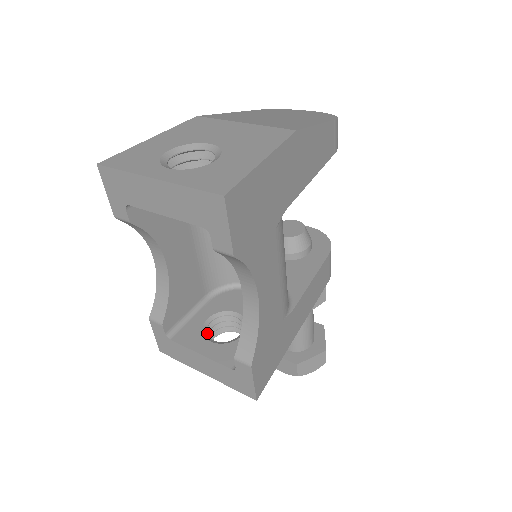
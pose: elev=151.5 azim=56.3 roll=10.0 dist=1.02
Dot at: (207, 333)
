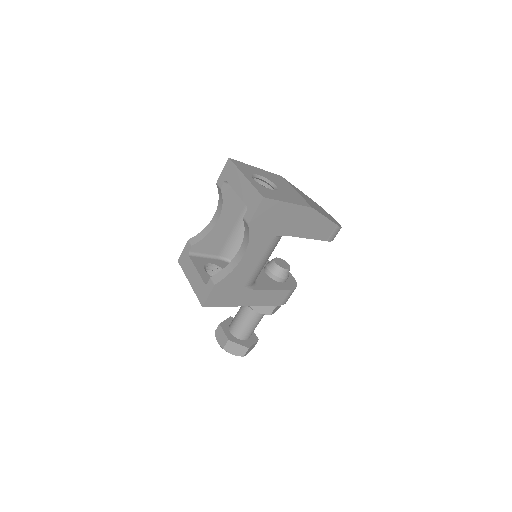
Dot at: (206, 269)
